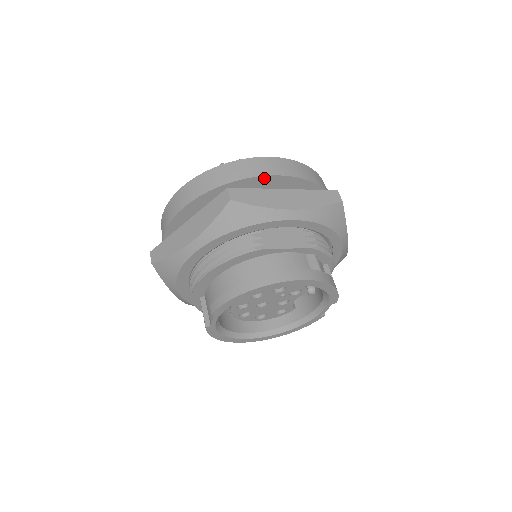
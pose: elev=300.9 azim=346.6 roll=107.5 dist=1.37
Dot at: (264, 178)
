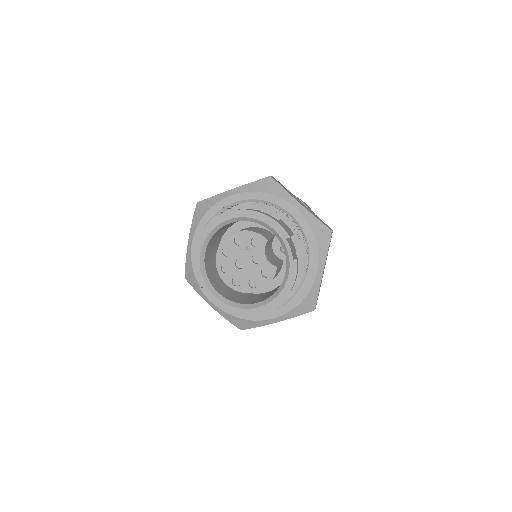
Dot at: occluded
